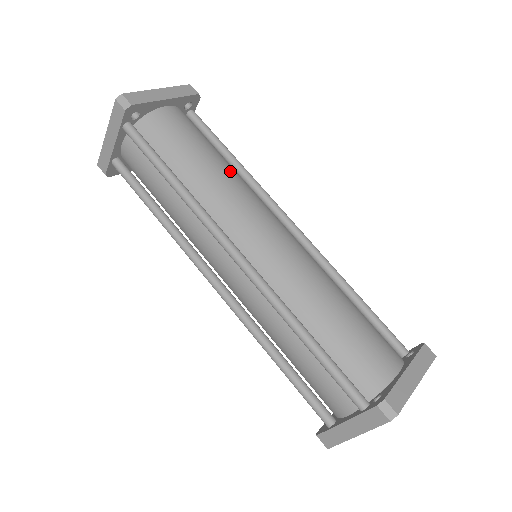
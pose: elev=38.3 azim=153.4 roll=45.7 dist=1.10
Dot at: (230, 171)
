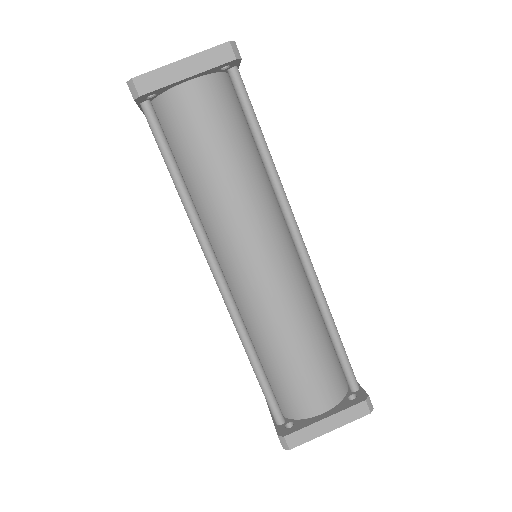
Dot at: (240, 179)
